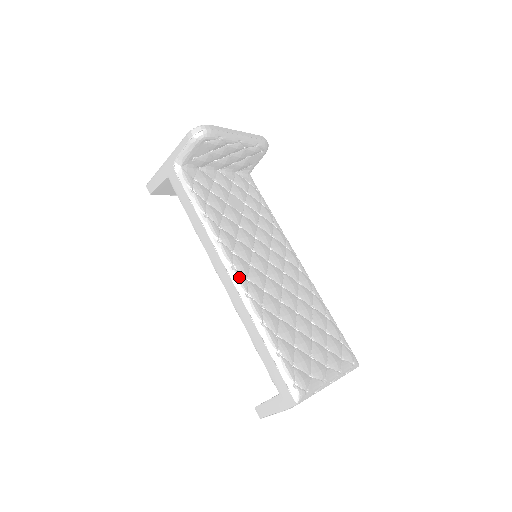
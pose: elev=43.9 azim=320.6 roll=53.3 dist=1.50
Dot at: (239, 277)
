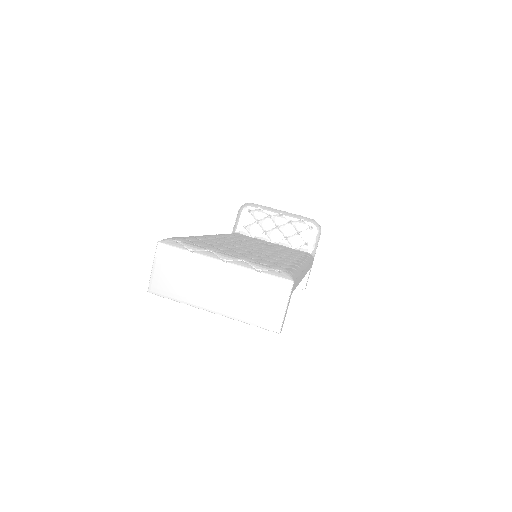
Dot at: (208, 235)
